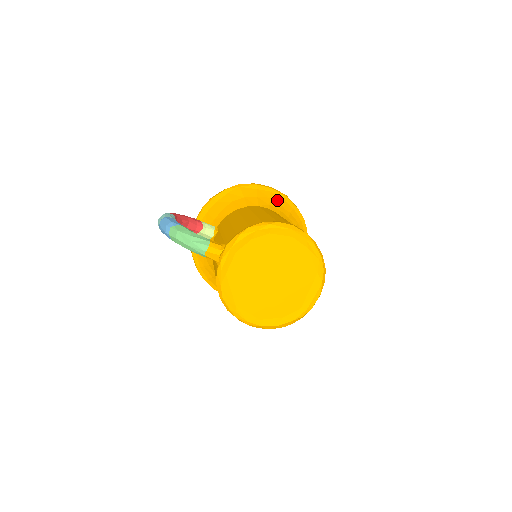
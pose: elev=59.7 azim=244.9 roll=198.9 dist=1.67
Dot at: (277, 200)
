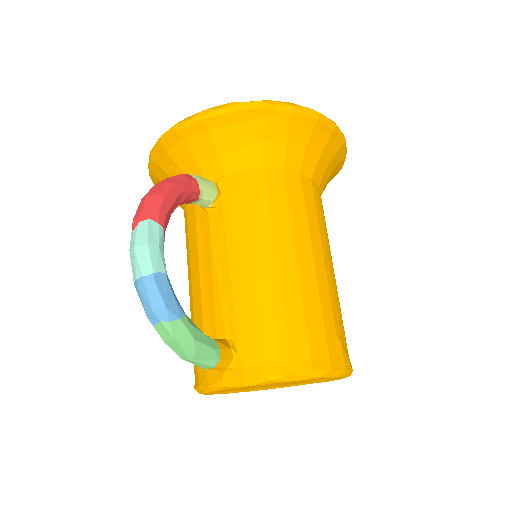
Dot at: (330, 152)
